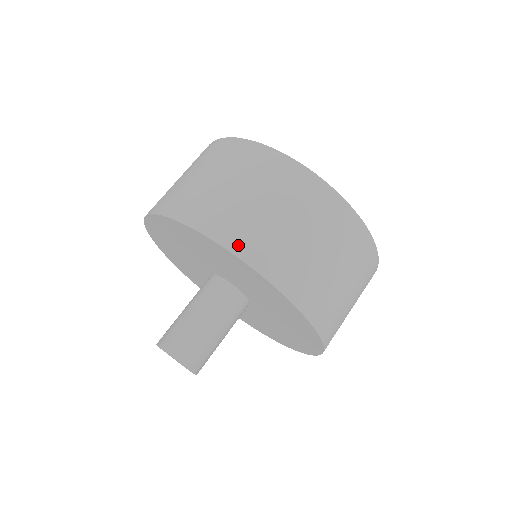
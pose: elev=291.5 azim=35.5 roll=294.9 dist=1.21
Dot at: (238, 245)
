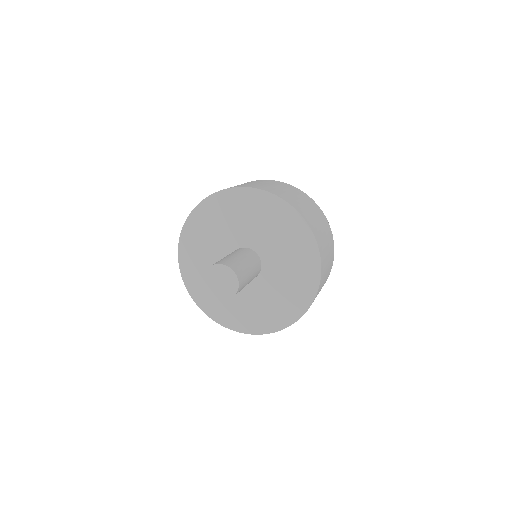
Dot at: (253, 187)
